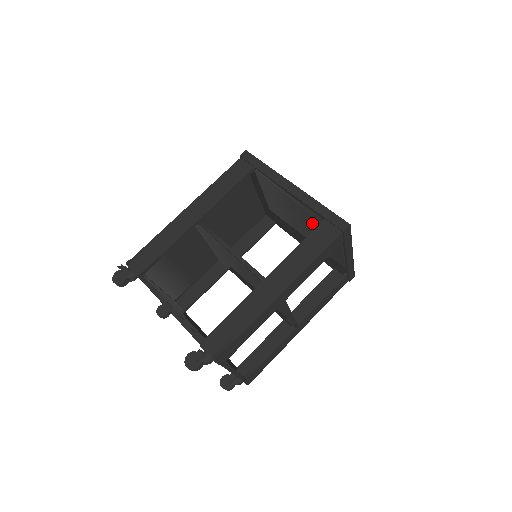
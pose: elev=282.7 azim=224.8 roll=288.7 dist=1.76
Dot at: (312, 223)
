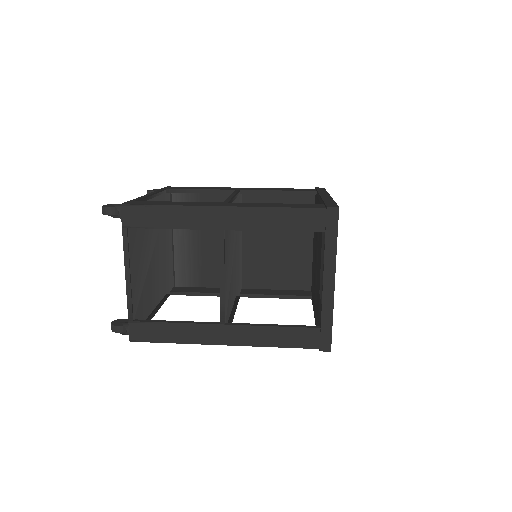
Dot at: (320, 237)
